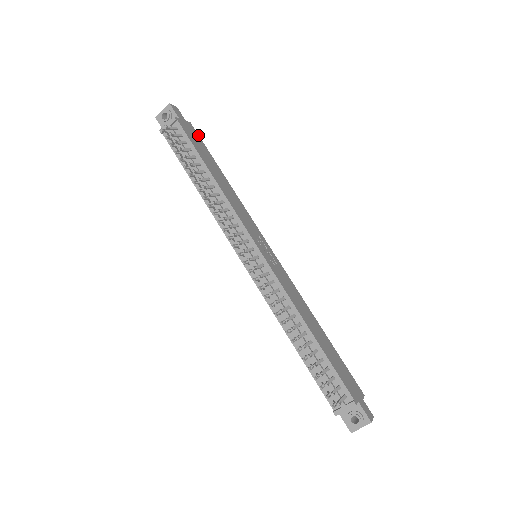
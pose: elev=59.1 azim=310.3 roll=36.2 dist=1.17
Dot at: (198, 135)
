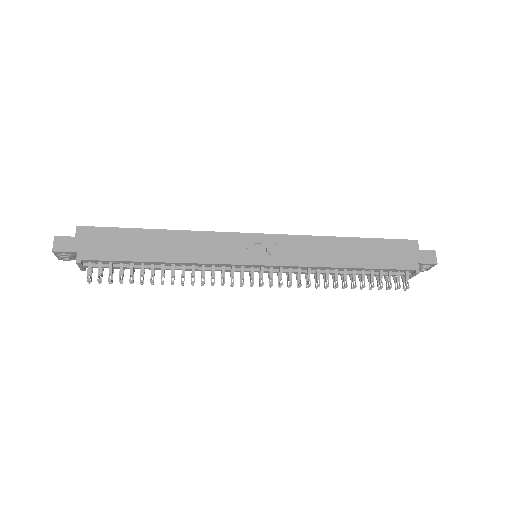
Dot at: (97, 228)
